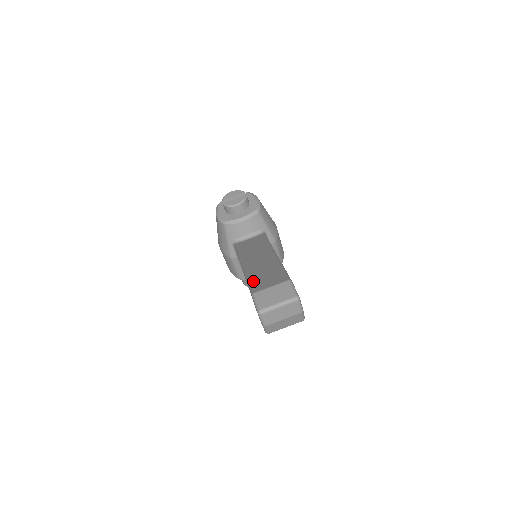
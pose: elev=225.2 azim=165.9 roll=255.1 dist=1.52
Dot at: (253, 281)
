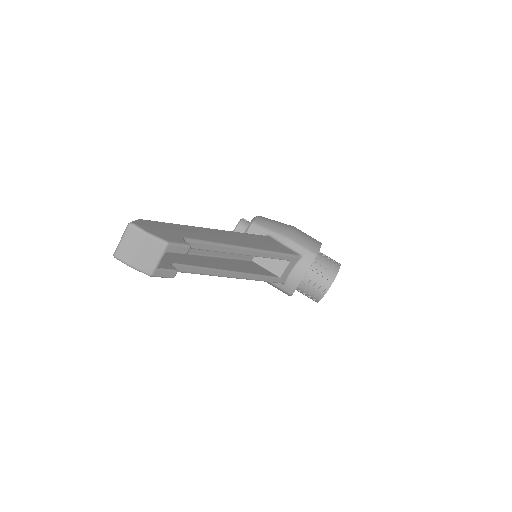
Dot at: occluded
